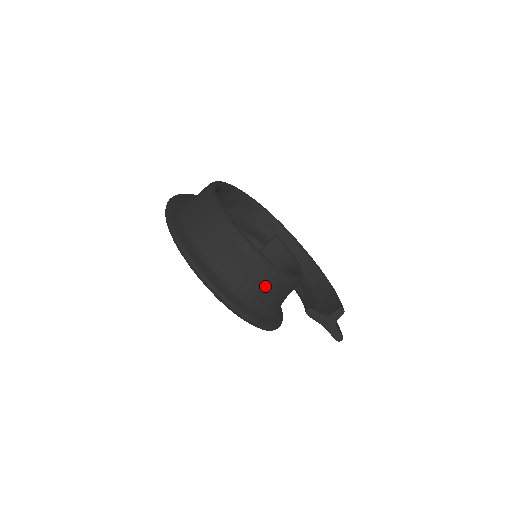
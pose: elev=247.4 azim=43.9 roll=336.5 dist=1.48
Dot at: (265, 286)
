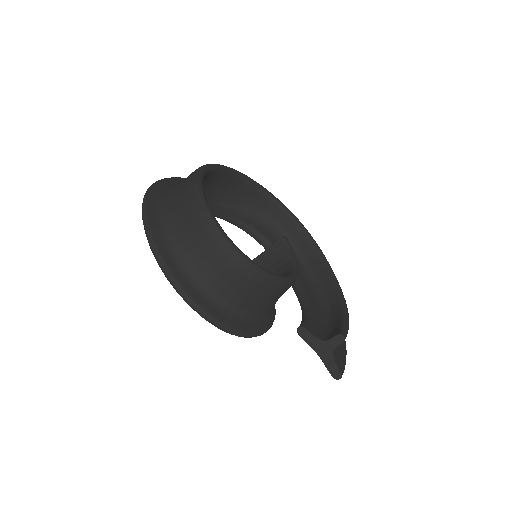
Dot at: (225, 273)
